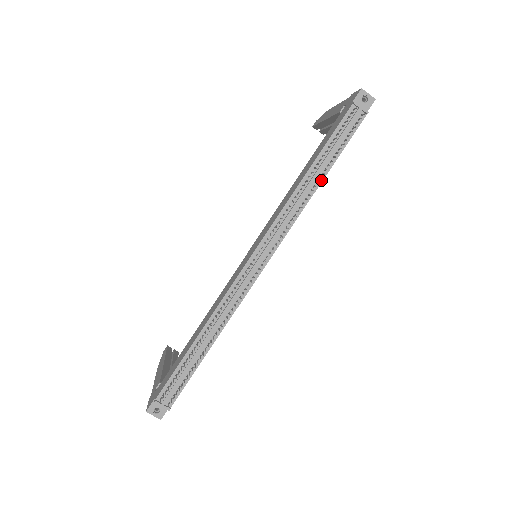
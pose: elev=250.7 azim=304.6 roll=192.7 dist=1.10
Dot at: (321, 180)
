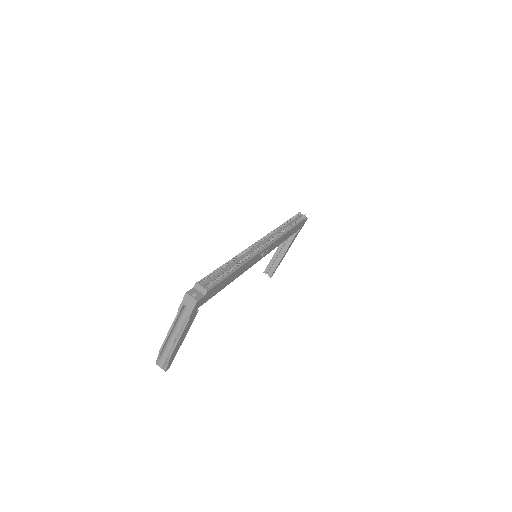
Dot at: (290, 229)
